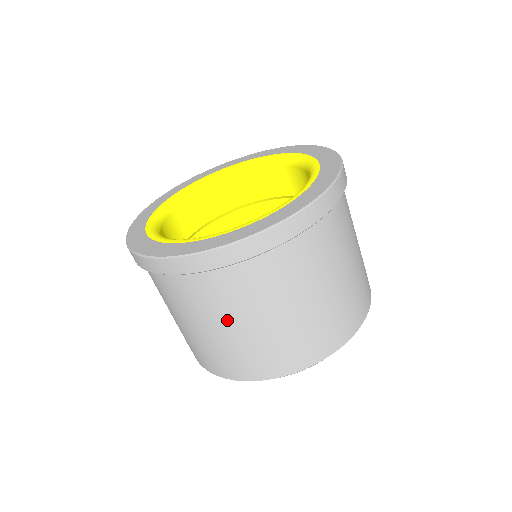
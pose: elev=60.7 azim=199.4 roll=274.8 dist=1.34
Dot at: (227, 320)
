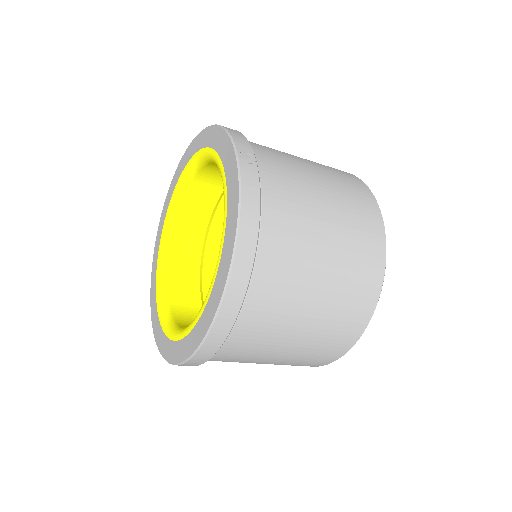
Dot at: (254, 362)
